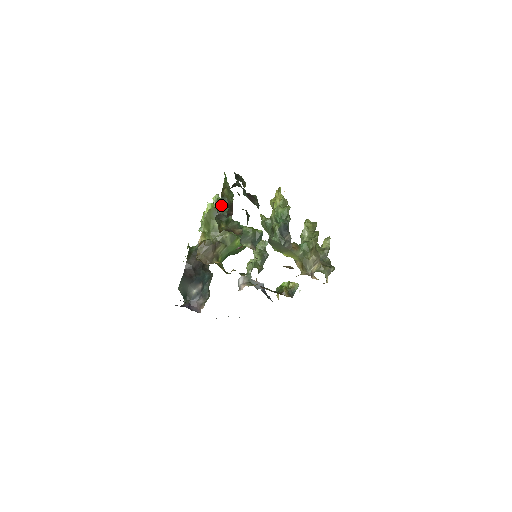
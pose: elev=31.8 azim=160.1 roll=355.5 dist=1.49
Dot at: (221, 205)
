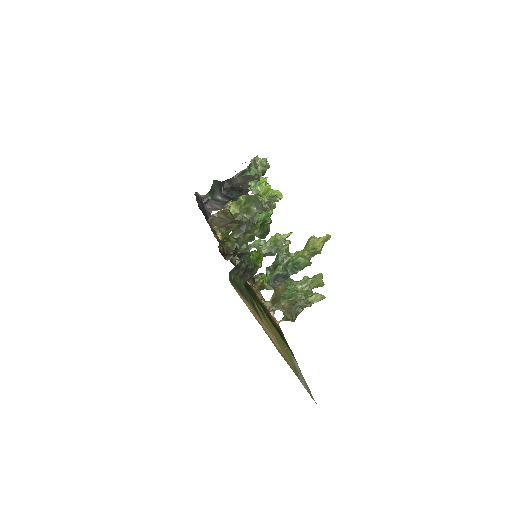
Dot at: (235, 239)
